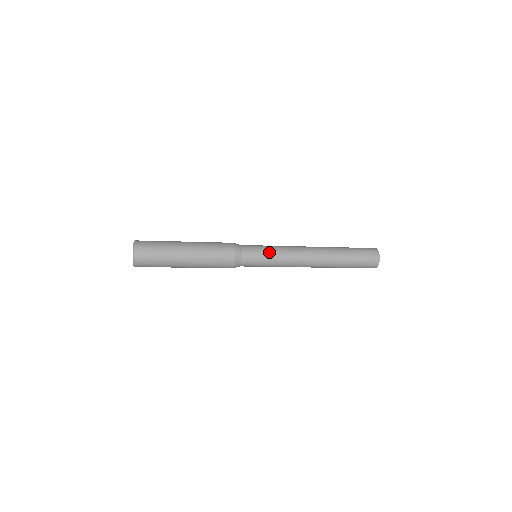
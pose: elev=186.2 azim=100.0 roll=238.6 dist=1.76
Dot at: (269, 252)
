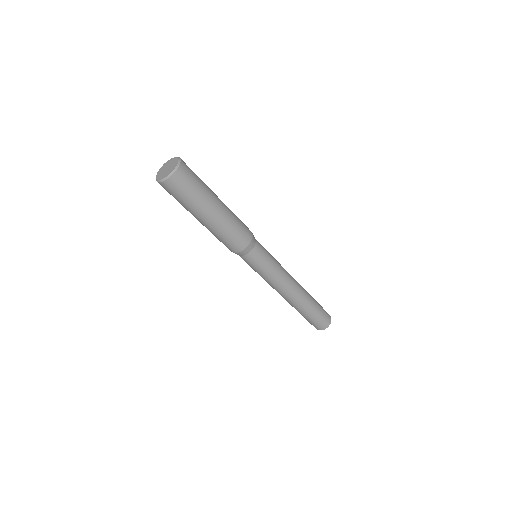
Dot at: occluded
